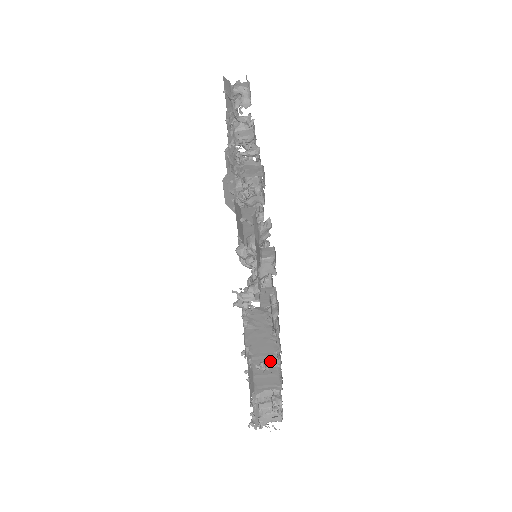
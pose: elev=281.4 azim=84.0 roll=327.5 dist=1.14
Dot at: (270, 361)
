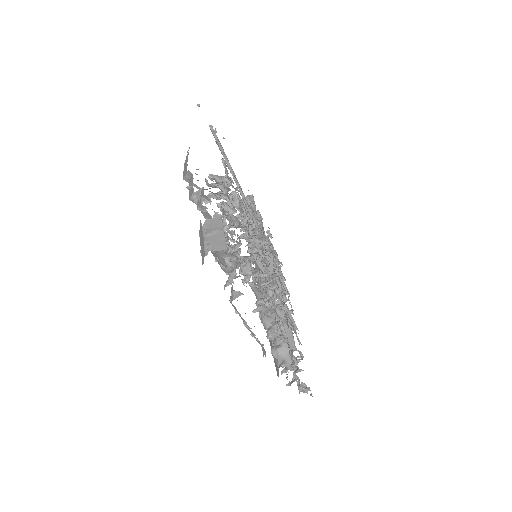
Dot at: occluded
